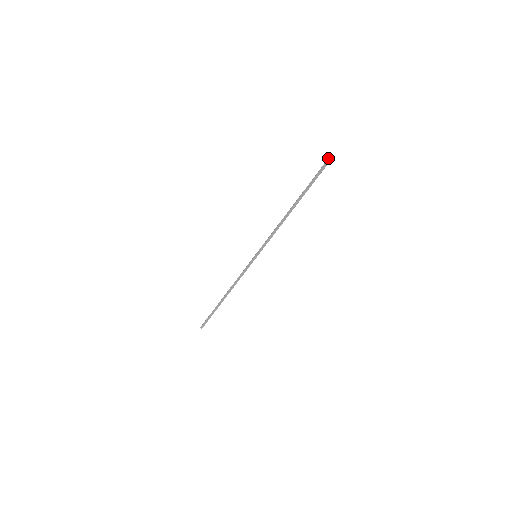
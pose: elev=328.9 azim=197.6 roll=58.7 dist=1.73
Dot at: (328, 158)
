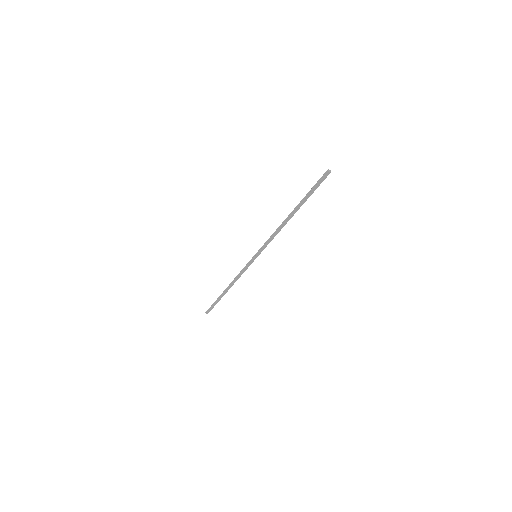
Dot at: (326, 171)
